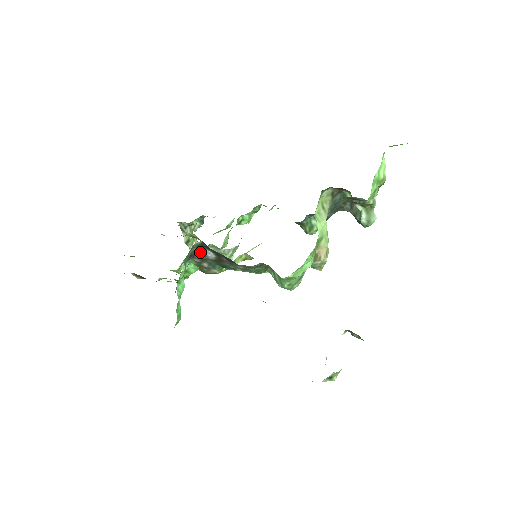
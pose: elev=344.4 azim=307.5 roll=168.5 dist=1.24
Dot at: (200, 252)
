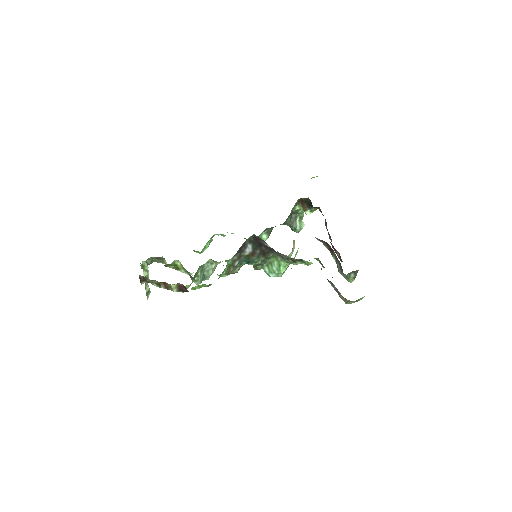
Dot at: (242, 248)
